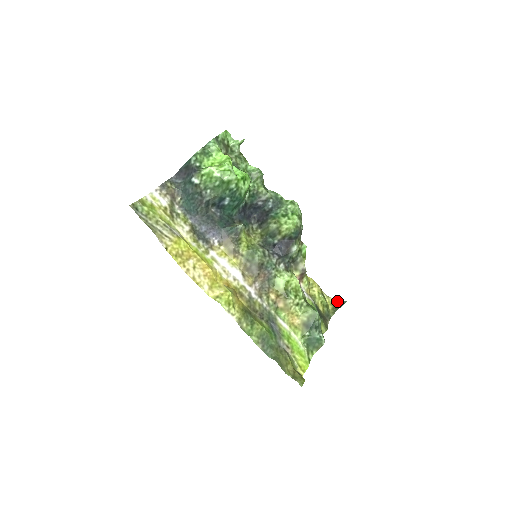
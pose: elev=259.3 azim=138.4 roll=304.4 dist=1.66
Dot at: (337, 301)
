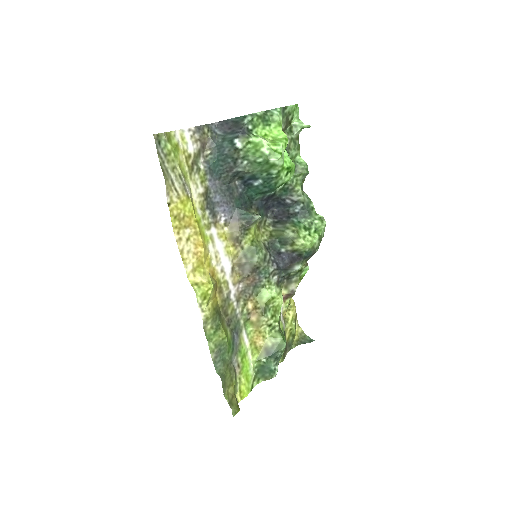
Dot at: (305, 335)
